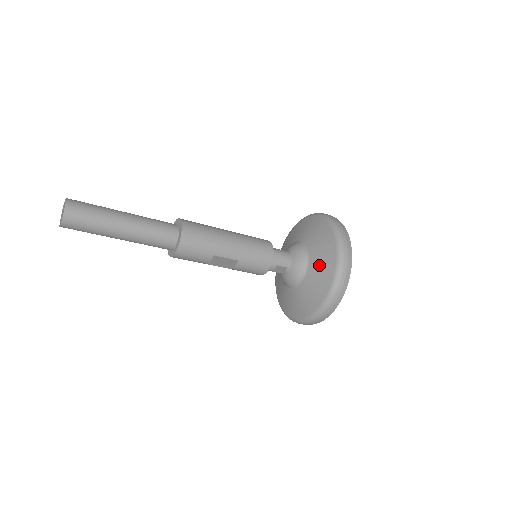
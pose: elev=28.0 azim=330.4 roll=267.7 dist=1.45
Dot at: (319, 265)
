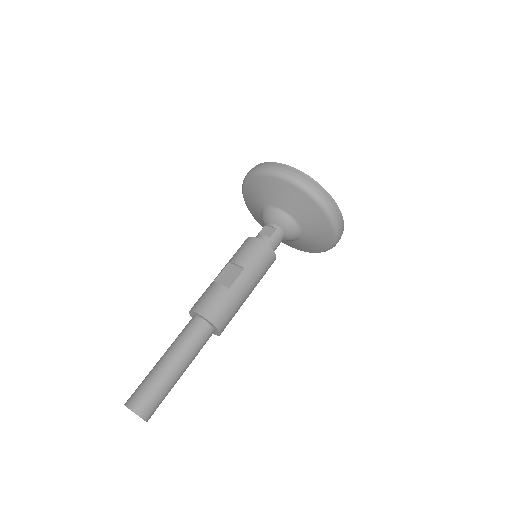
Dot at: (314, 239)
